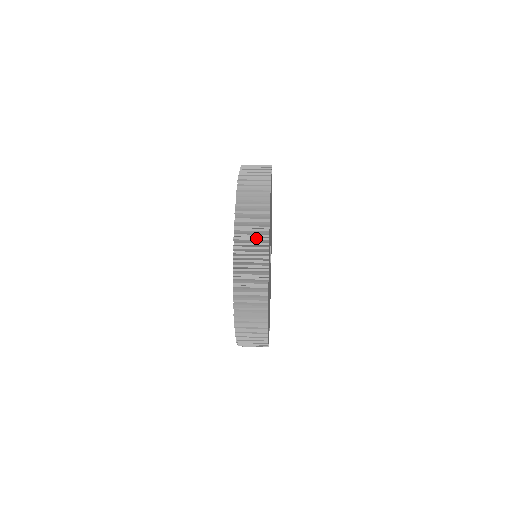
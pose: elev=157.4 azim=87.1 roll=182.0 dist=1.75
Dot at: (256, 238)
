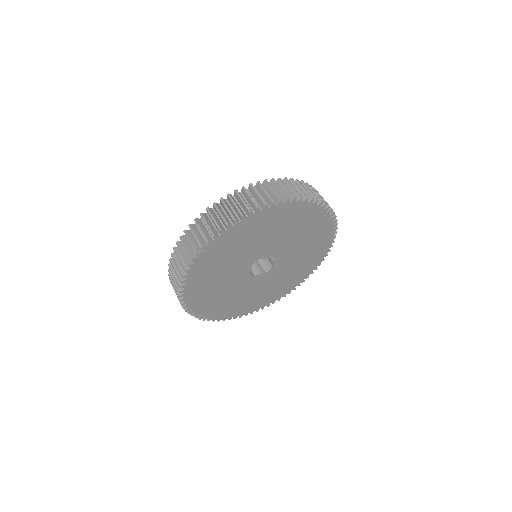
Dot at: (192, 245)
